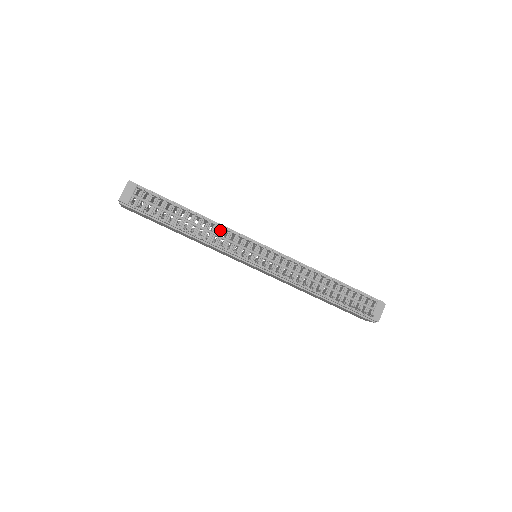
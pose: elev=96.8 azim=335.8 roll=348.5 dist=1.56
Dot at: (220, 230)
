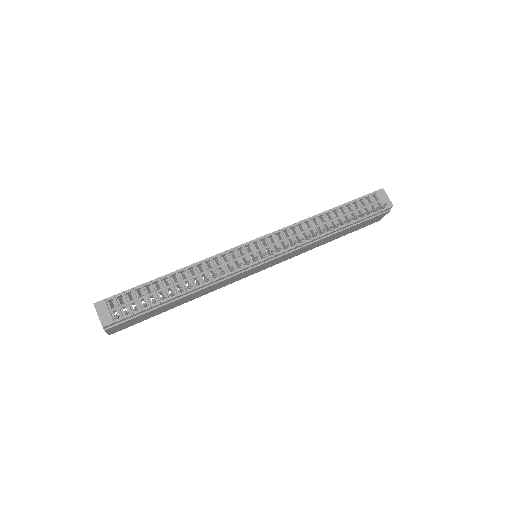
Dot at: (209, 263)
